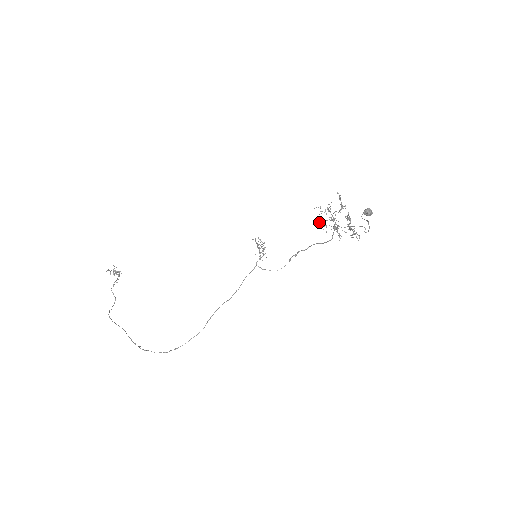
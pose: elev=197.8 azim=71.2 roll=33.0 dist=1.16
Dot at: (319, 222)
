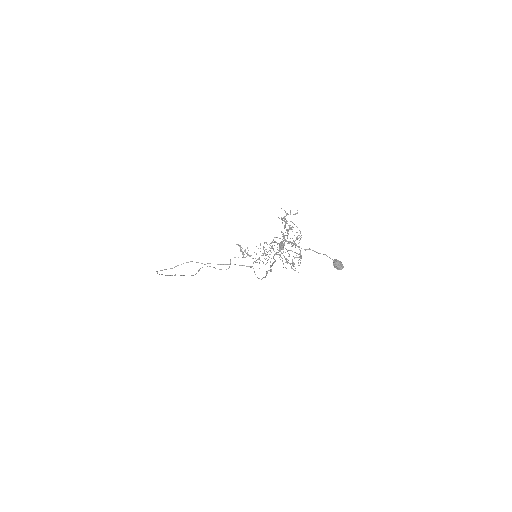
Dot at: (292, 245)
